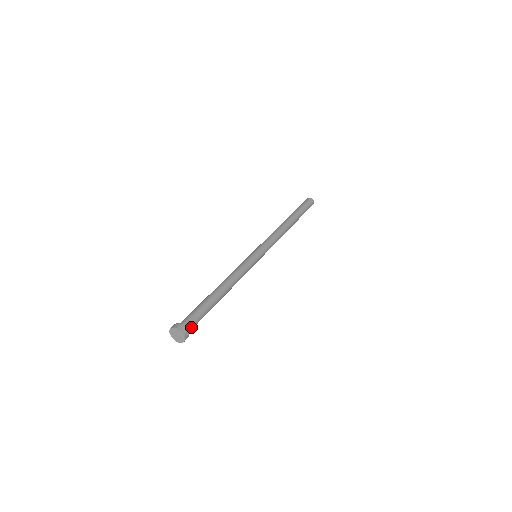
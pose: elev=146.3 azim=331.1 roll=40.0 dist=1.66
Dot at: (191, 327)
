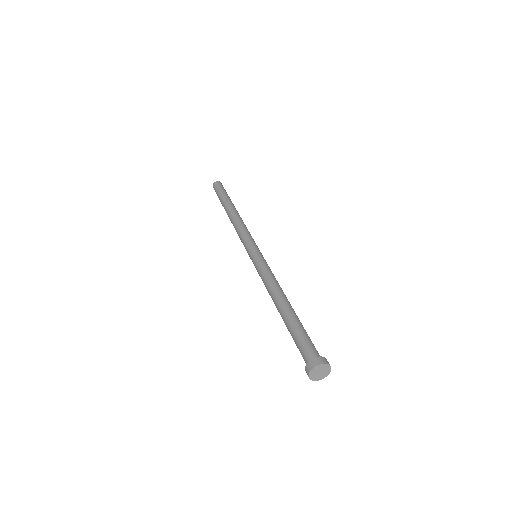
Dot at: (319, 355)
